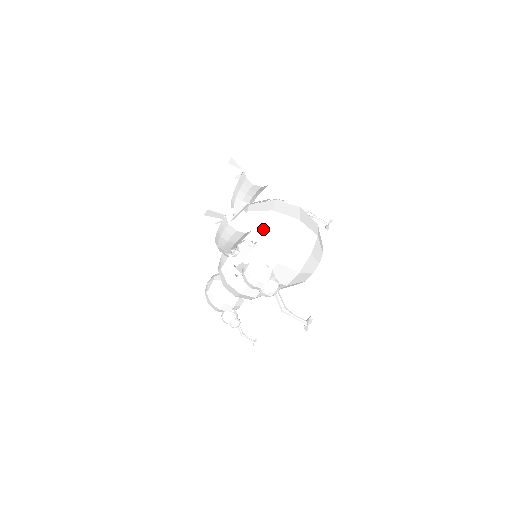
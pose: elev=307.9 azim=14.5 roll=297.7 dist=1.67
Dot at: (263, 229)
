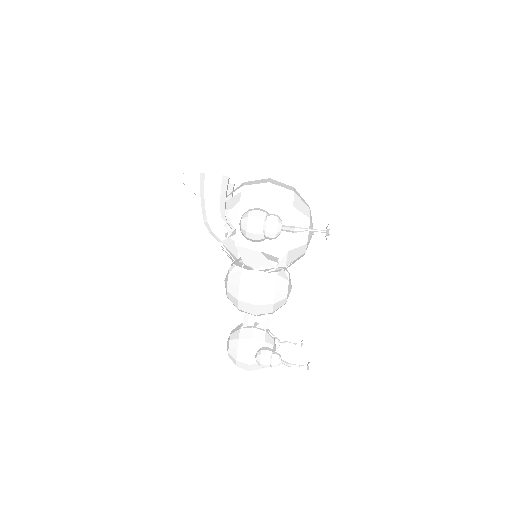
Dot at: occluded
